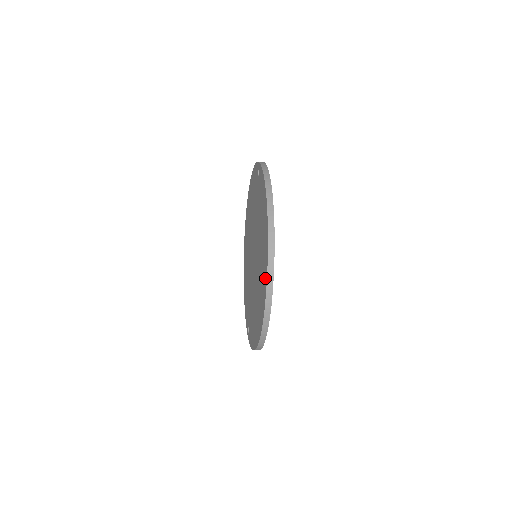
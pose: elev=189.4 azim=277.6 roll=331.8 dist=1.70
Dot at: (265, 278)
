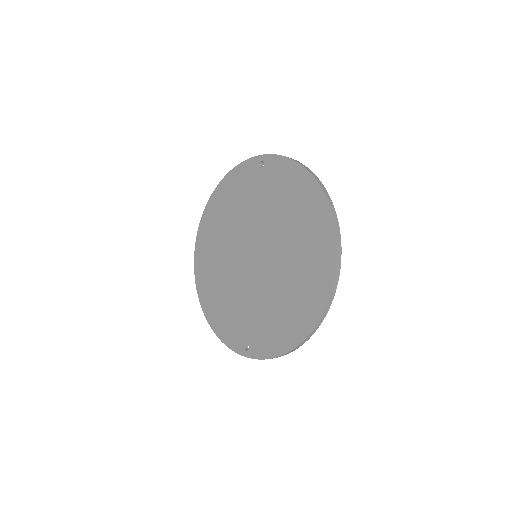
Dot at: (329, 249)
